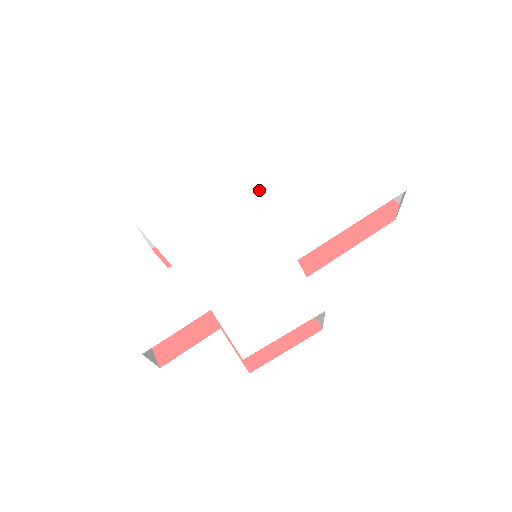
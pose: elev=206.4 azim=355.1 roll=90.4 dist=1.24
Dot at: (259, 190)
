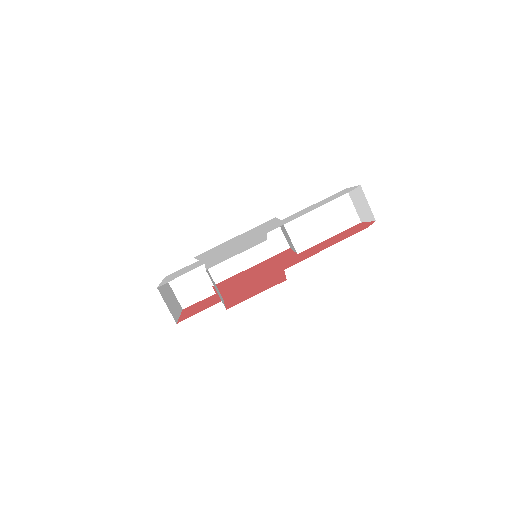
Dot at: occluded
